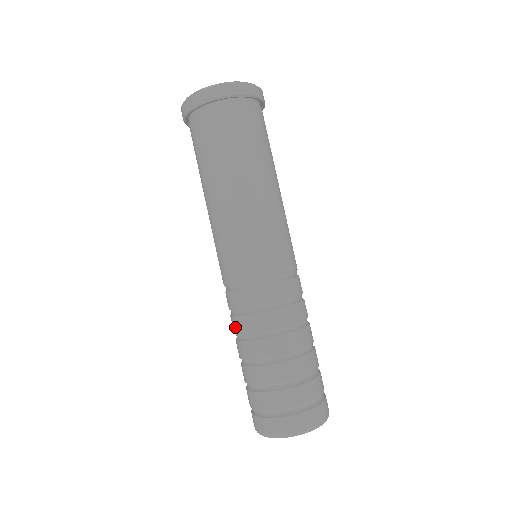
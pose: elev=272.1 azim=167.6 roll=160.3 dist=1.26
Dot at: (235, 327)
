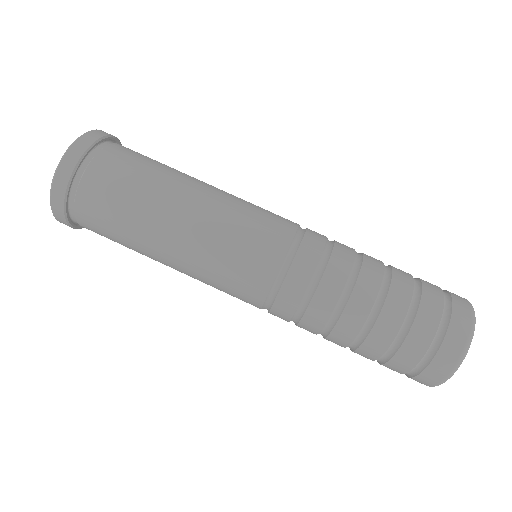
Dot at: occluded
